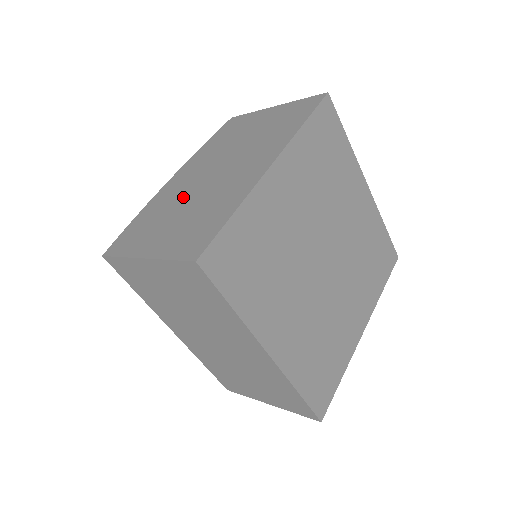
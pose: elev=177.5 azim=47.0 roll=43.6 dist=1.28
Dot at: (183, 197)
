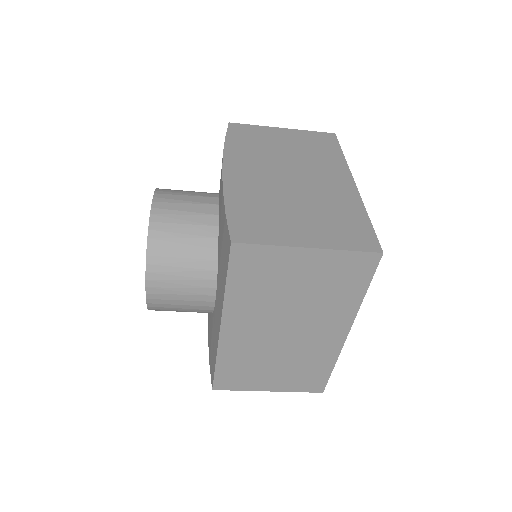
Dot at: (278, 194)
